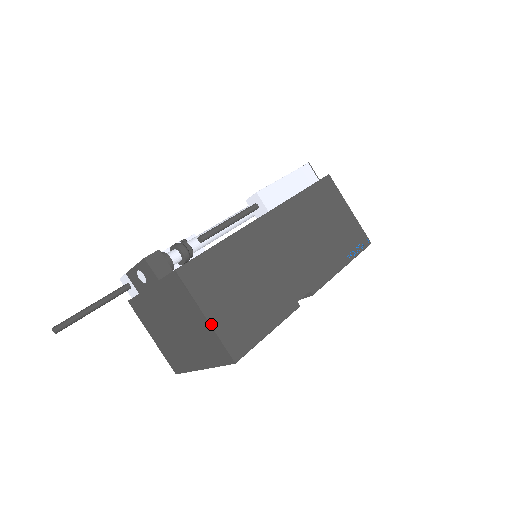
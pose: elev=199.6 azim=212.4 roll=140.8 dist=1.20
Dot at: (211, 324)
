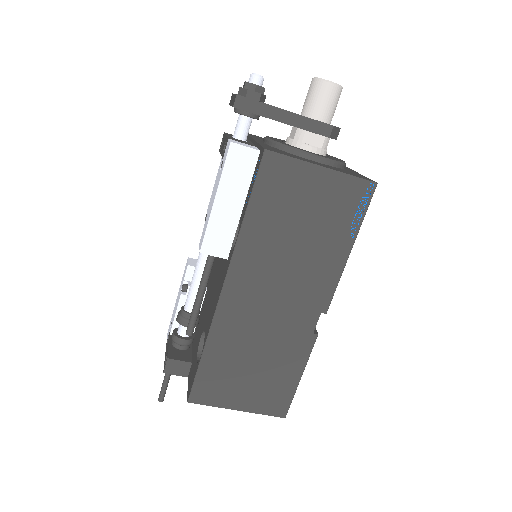
Dot at: (246, 411)
